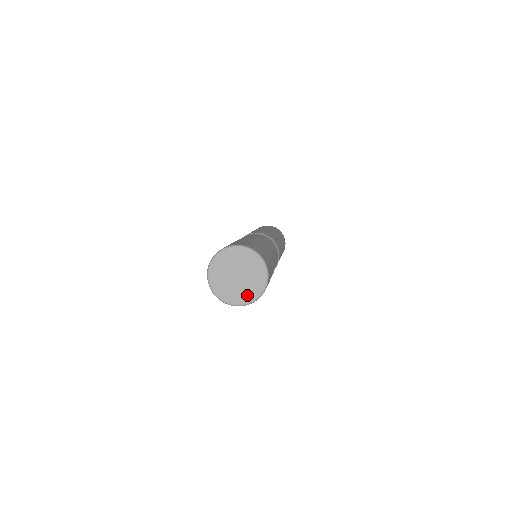
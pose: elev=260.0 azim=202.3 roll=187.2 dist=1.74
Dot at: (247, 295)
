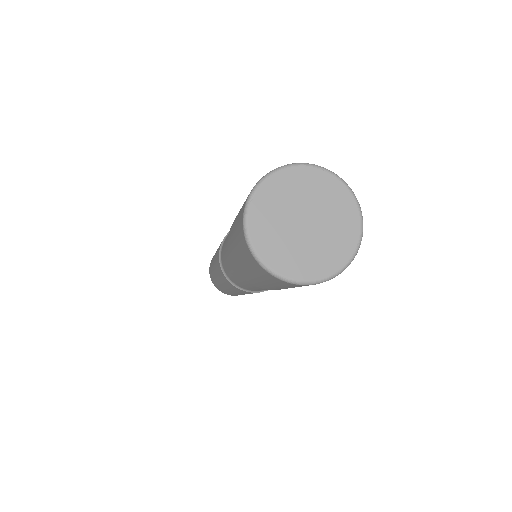
Dot at: (311, 265)
